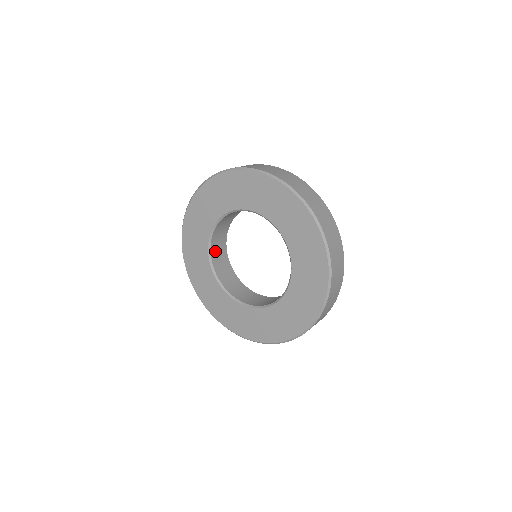
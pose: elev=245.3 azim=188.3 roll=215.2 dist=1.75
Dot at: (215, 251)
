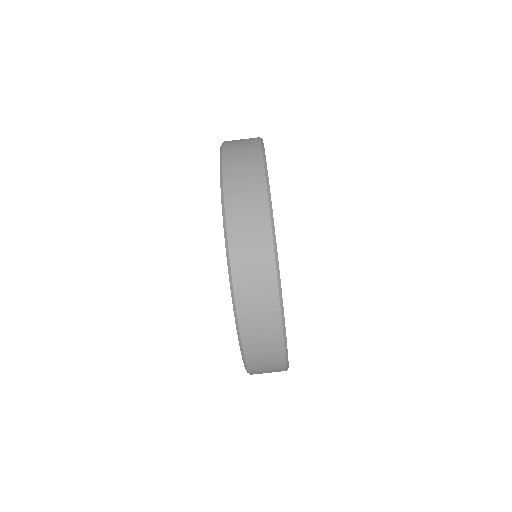
Dot at: occluded
